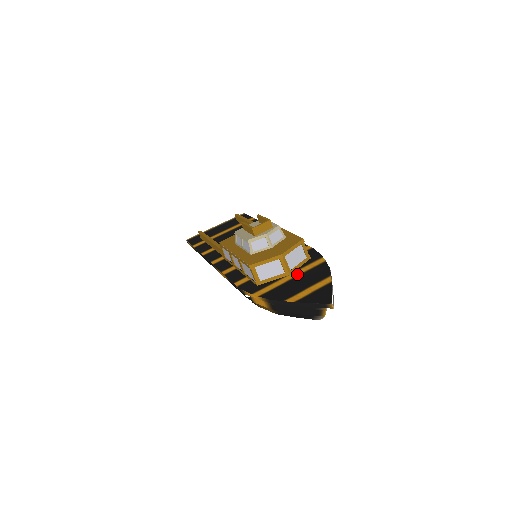
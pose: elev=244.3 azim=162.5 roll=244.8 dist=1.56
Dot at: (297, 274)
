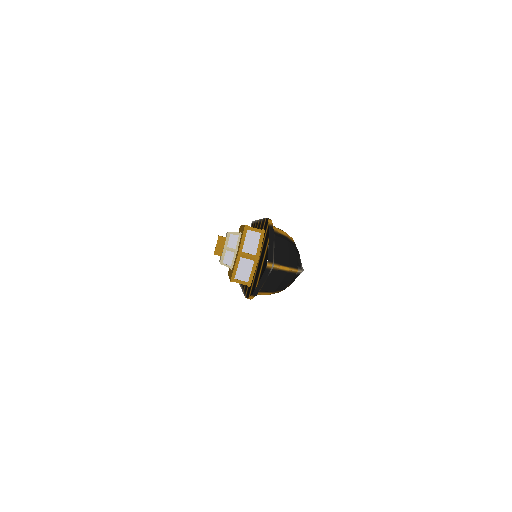
Dot at: (260, 254)
